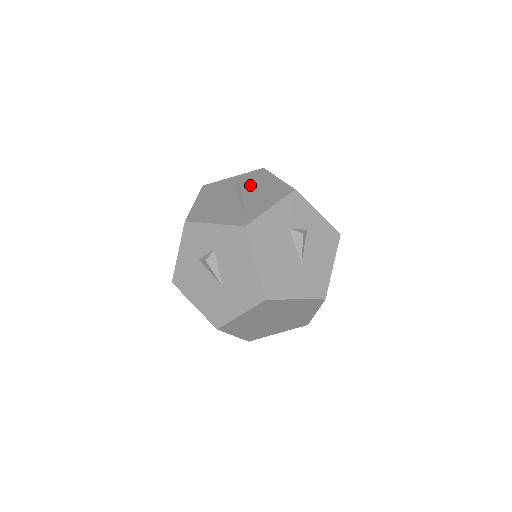
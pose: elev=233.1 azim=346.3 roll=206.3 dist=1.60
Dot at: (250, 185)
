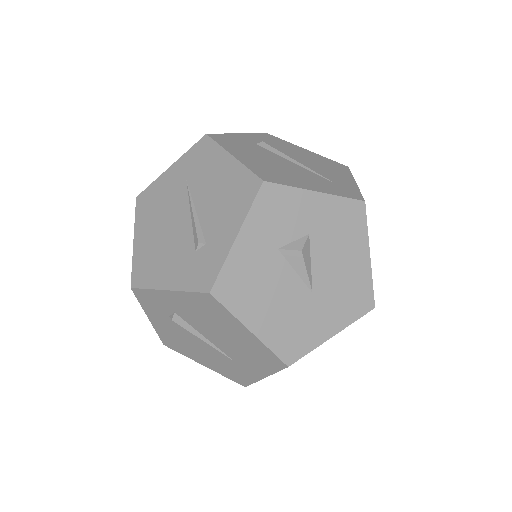
Dot at: (284, 150)
